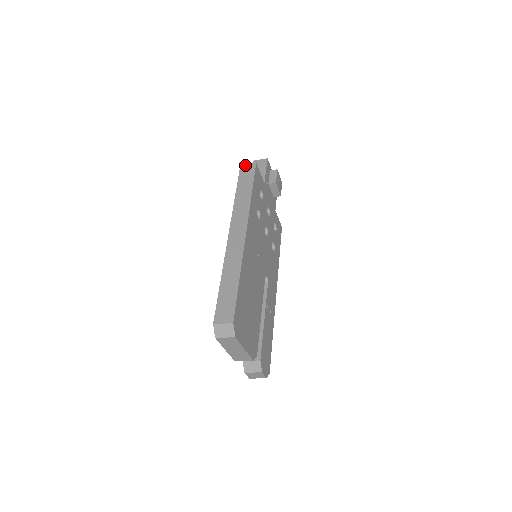
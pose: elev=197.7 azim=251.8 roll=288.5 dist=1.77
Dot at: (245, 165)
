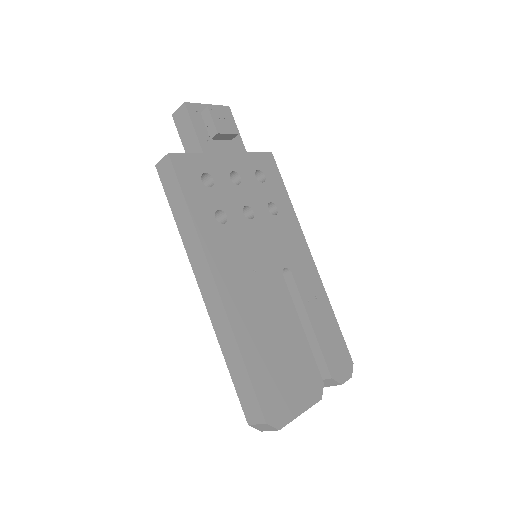
Dot at: (159, 163)
